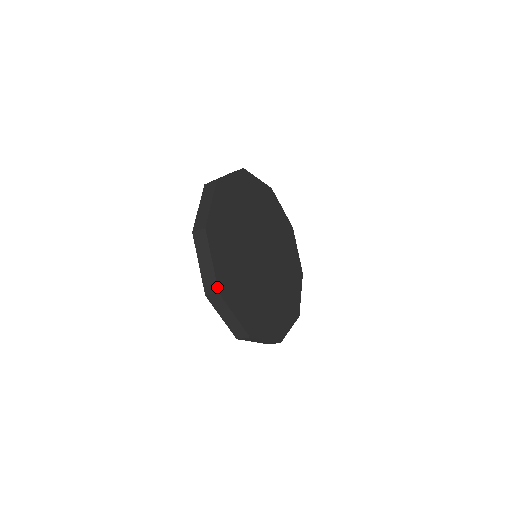
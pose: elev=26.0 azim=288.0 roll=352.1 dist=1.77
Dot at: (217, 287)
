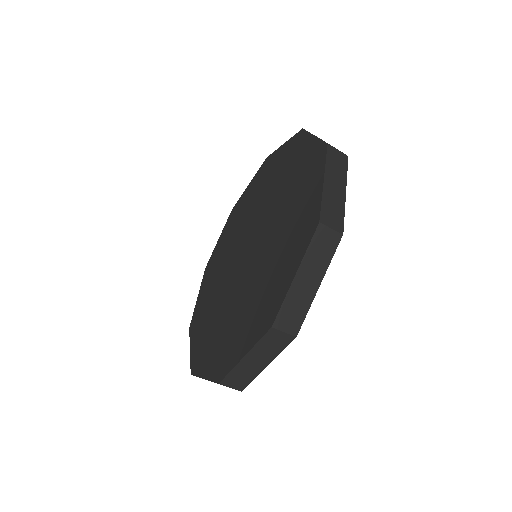
Dot at: (245, 387)
